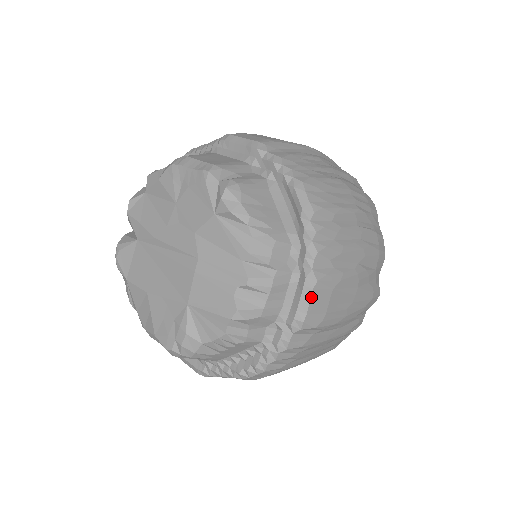
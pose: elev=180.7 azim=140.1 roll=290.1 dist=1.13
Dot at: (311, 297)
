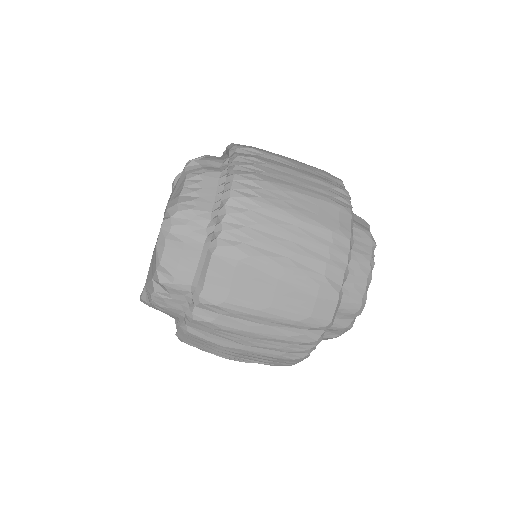
Dot at: (234, 144)
